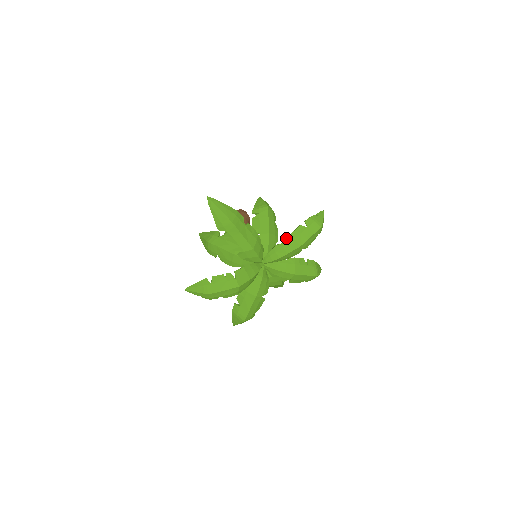
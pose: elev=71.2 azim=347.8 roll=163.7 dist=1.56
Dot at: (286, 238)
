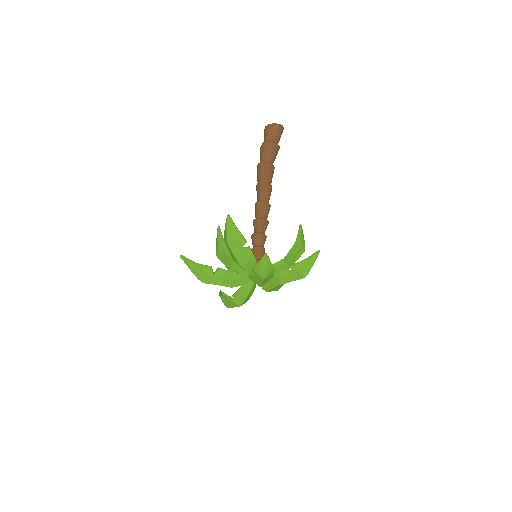
Dot at: occluded
